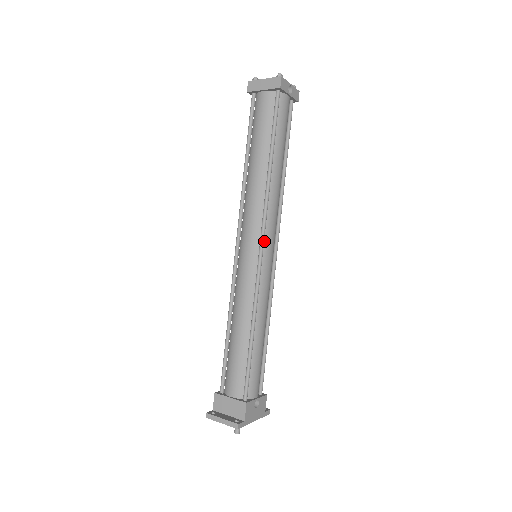
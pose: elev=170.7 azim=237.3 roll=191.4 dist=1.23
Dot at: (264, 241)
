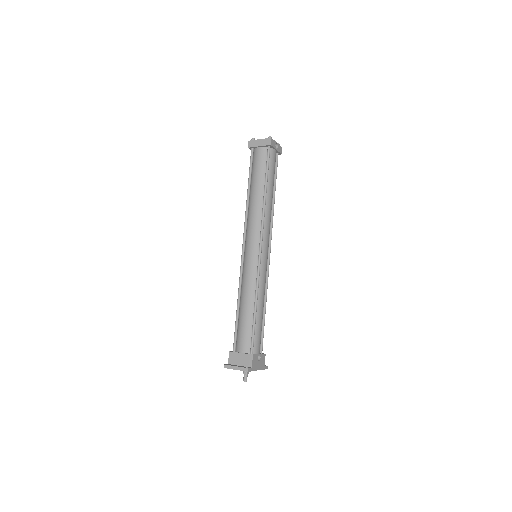
Dot at: (262, 244)
